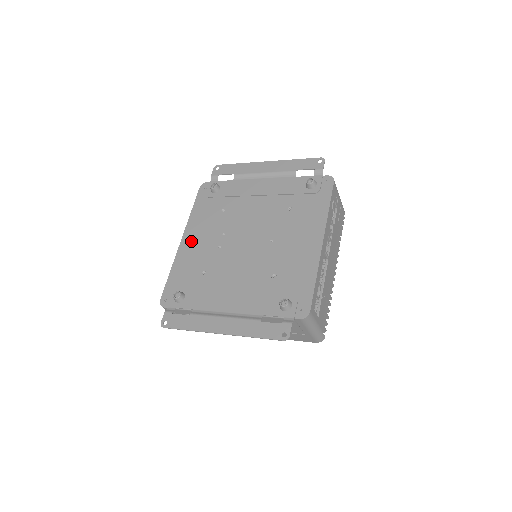
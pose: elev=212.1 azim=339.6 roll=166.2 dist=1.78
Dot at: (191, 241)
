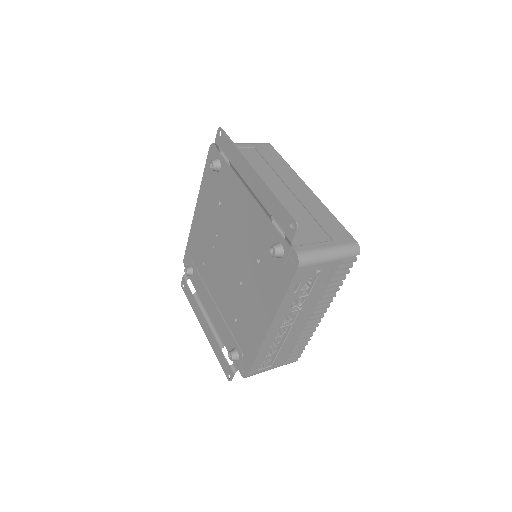
Dot at: (200, 218)
